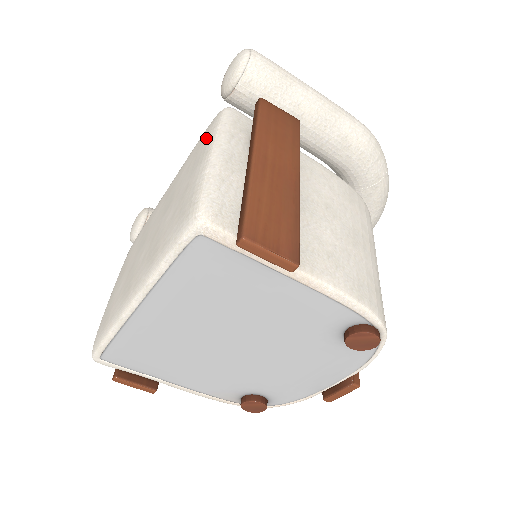
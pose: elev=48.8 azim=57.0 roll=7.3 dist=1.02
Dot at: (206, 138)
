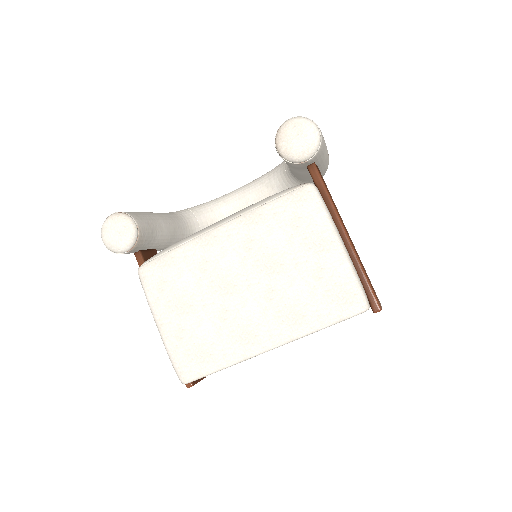
Dot at: (311, 219)
